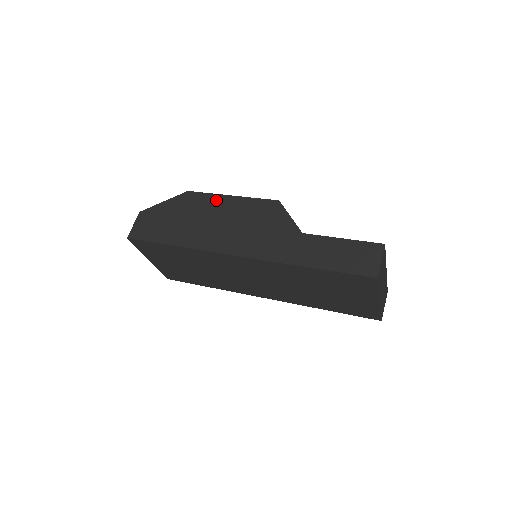
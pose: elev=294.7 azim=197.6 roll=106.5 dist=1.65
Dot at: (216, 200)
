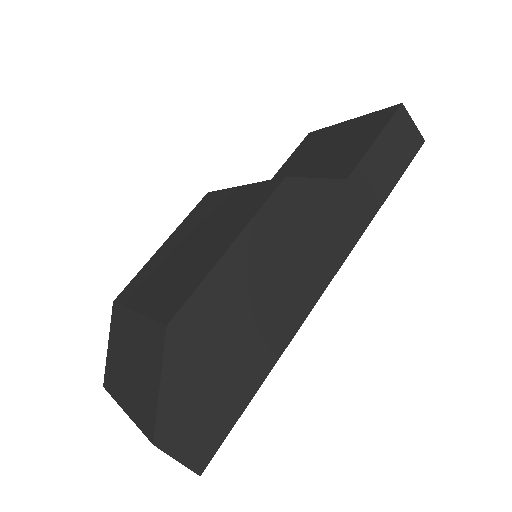
Dot at: (224, 277)
